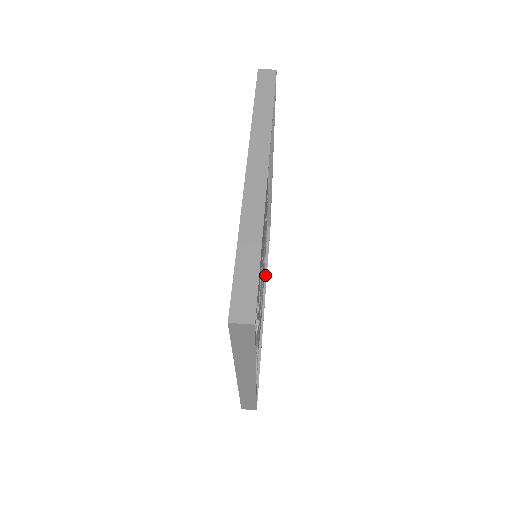
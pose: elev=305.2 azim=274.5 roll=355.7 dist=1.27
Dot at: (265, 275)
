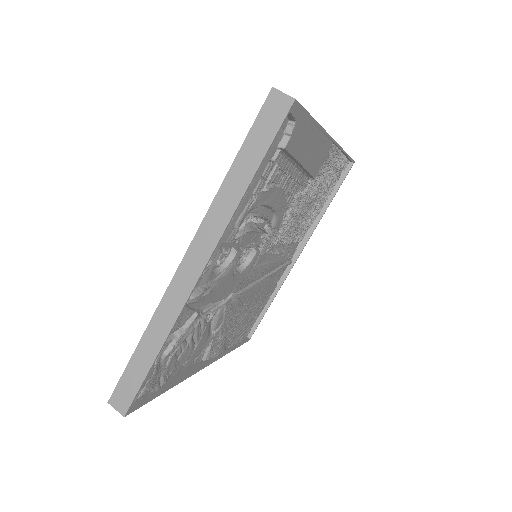
Dot at: (222, 354)
